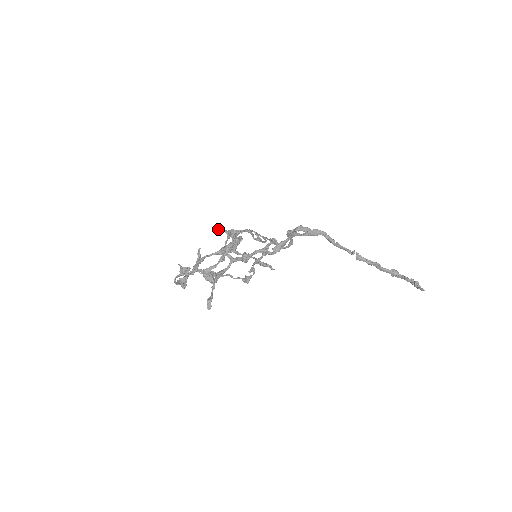
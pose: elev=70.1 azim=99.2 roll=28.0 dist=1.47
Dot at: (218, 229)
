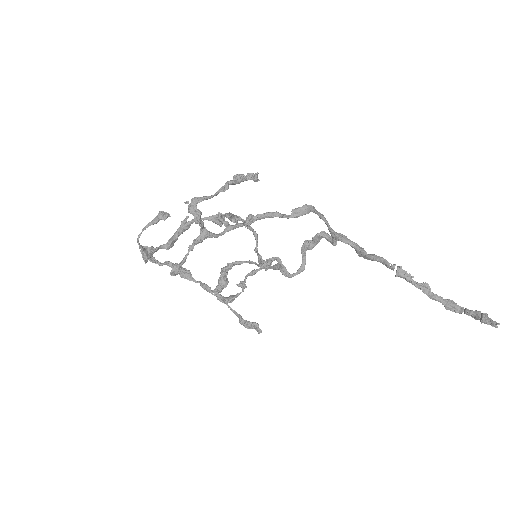
Dot at: occluded
